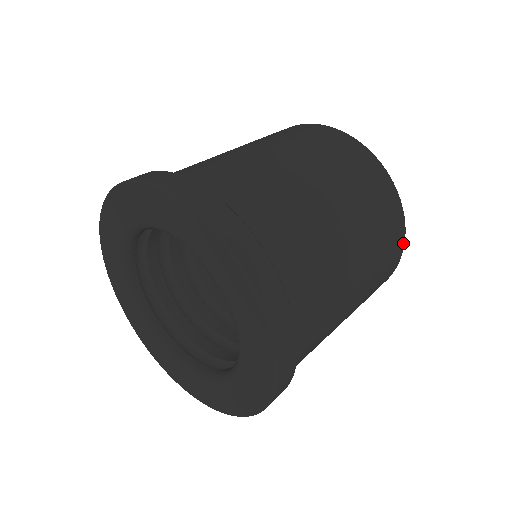
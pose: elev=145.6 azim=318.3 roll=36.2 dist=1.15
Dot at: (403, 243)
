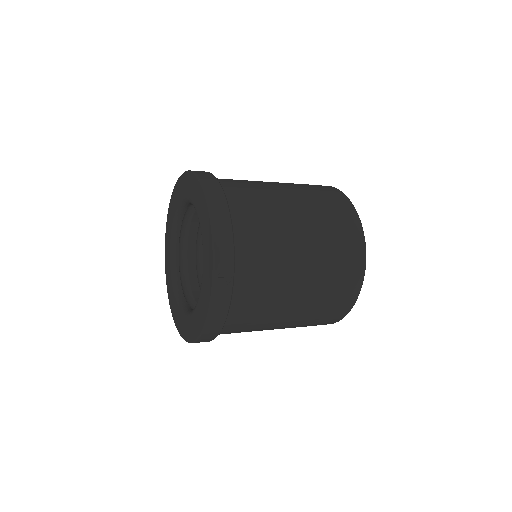
Dot at: (348, 200)
